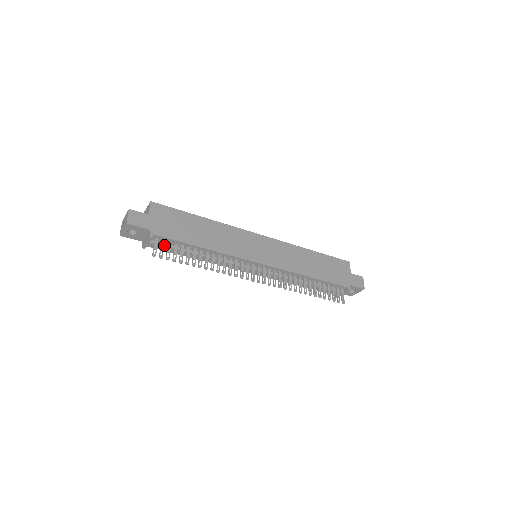
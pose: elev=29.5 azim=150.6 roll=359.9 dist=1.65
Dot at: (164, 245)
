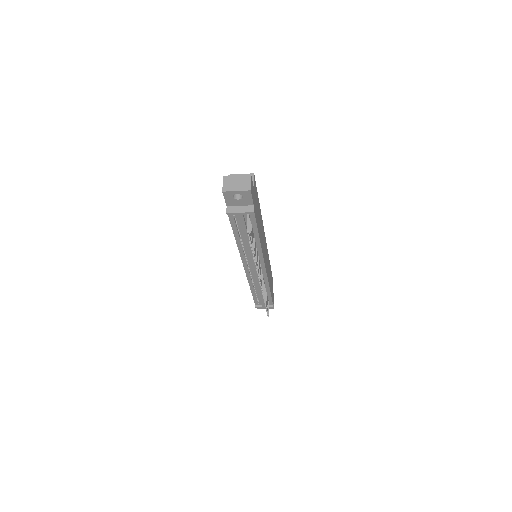
Dot at: (245, 222)
